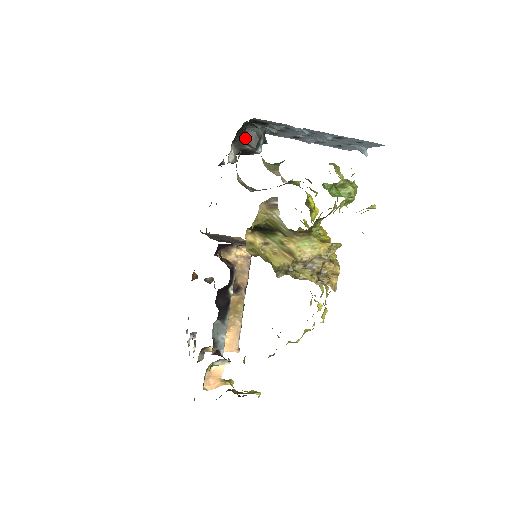
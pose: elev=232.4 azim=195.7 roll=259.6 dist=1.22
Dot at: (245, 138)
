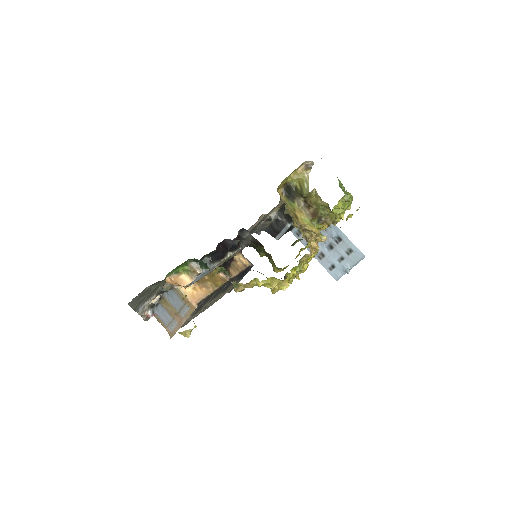
Dot at: (285, 215)
